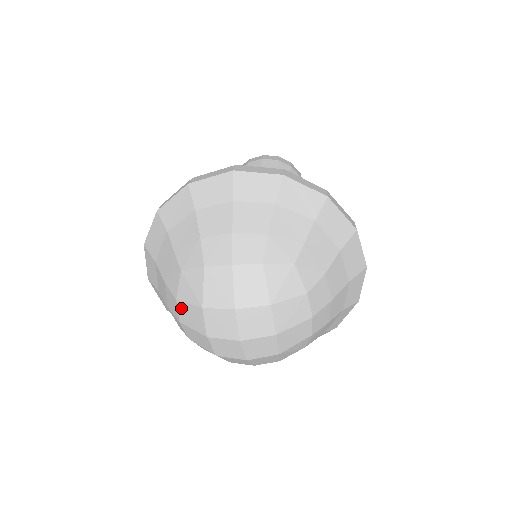
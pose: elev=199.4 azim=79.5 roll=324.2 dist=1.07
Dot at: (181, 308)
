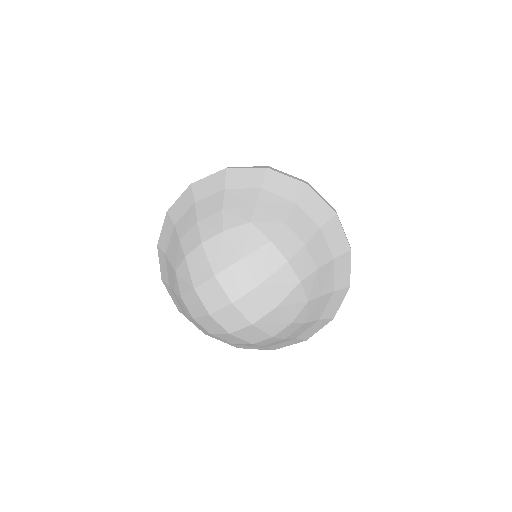
Dot at: (187, 303)
